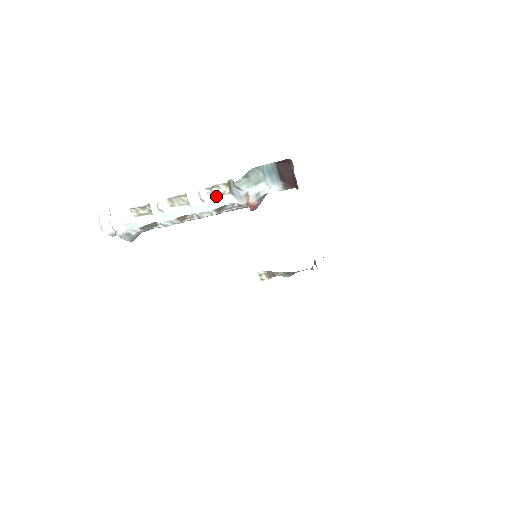
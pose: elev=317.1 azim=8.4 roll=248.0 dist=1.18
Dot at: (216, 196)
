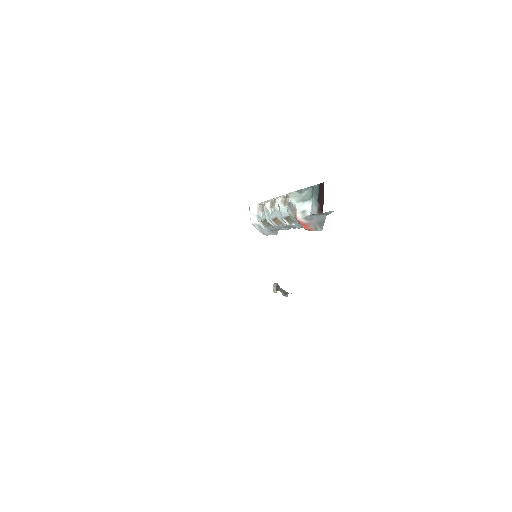
Dot at: (286, 205)
